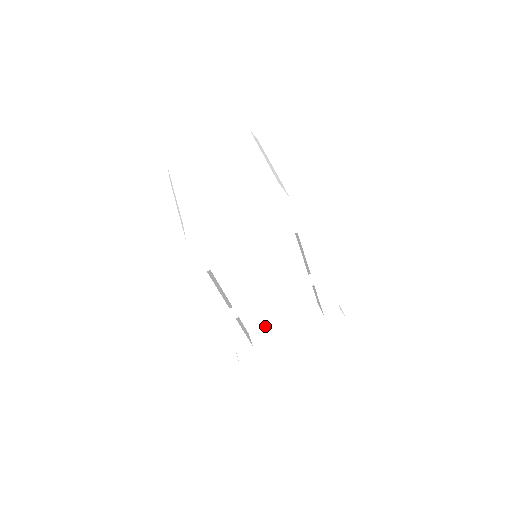
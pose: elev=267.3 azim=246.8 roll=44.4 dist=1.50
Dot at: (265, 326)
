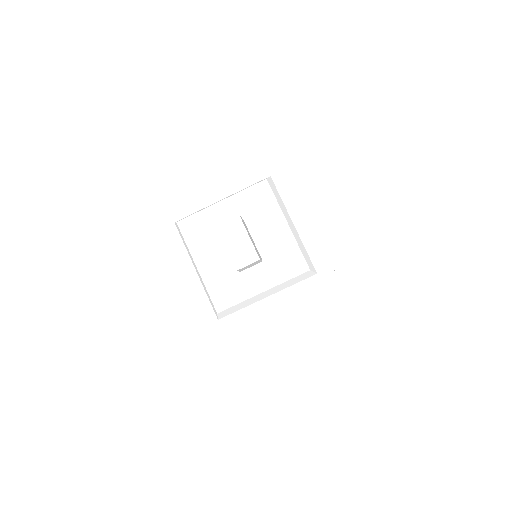
Dot at: occluded
